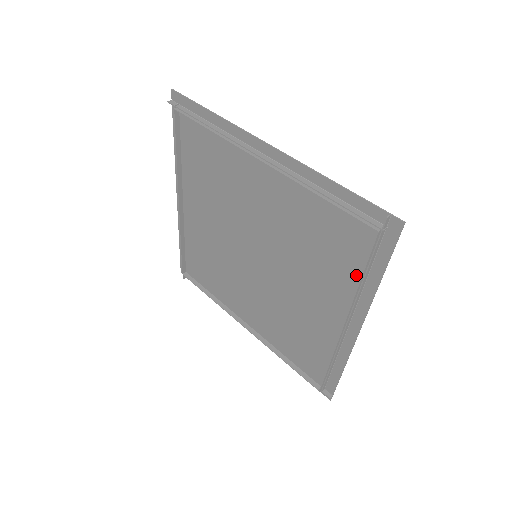
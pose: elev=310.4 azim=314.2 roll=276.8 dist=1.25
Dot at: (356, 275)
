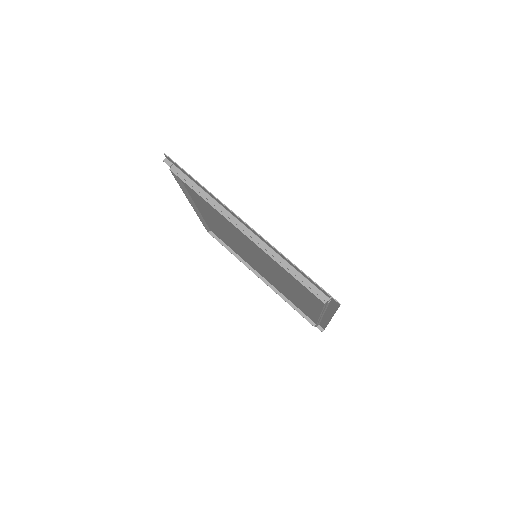
Dot at: (320, 304)
